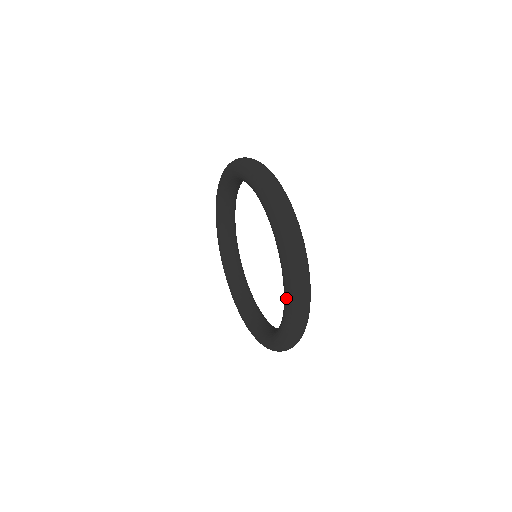
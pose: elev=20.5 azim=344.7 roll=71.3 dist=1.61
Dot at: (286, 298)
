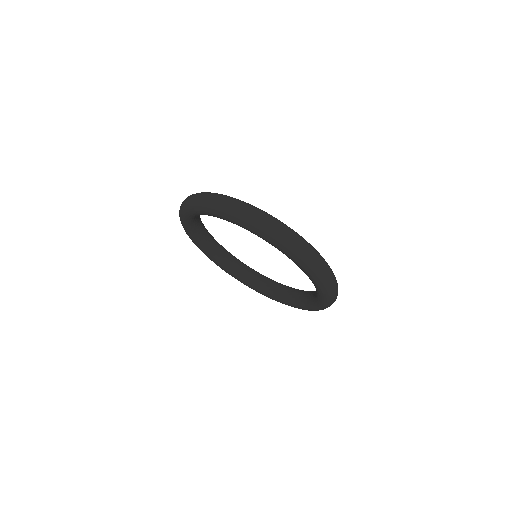
Dot at: (315, 309)
